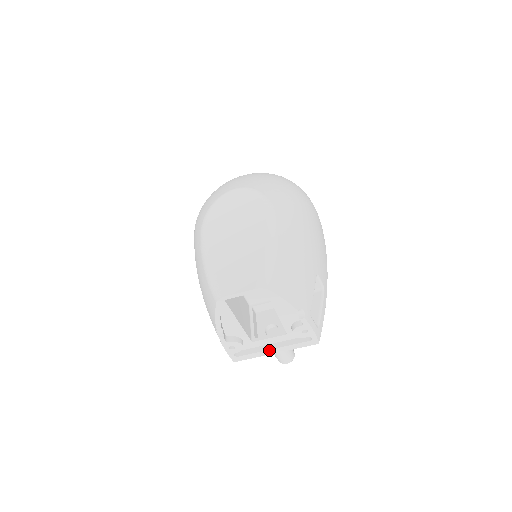
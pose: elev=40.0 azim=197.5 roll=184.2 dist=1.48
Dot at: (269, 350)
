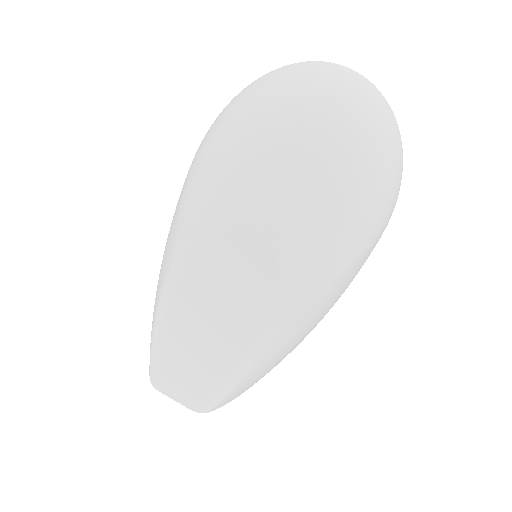
Dot at: occluded
